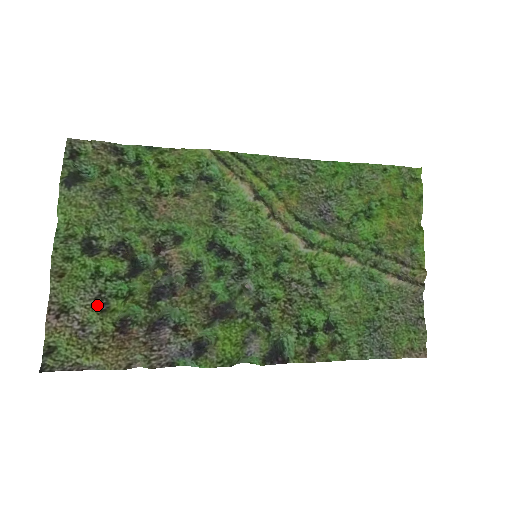
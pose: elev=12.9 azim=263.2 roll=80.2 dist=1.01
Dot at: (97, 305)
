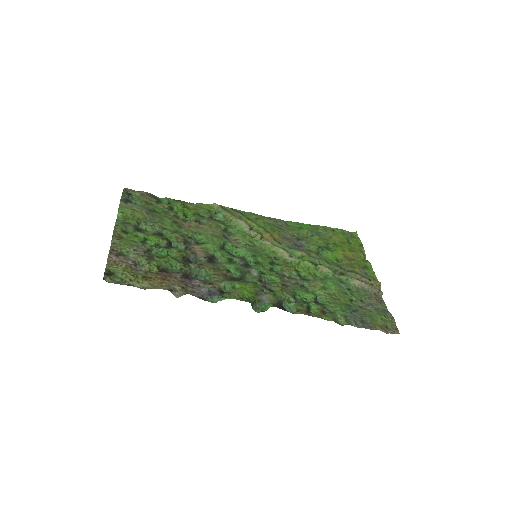
Dot at: (146, 255)
